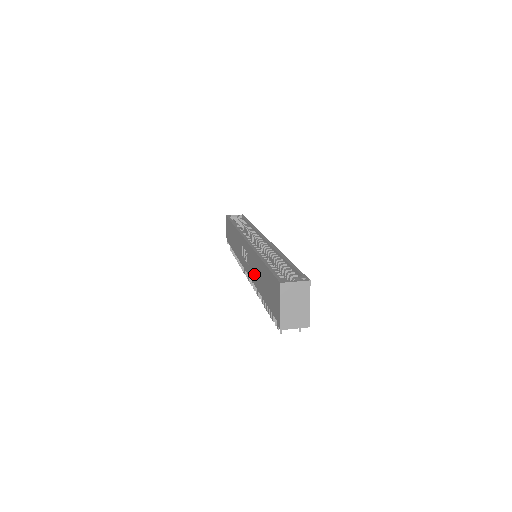
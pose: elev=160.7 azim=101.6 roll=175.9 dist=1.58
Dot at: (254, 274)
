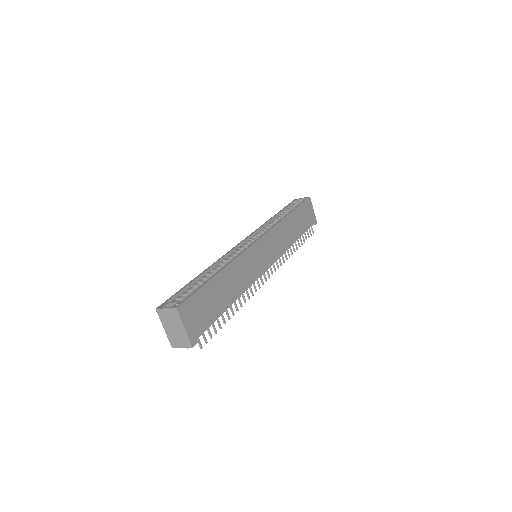
Dot at: occluded
